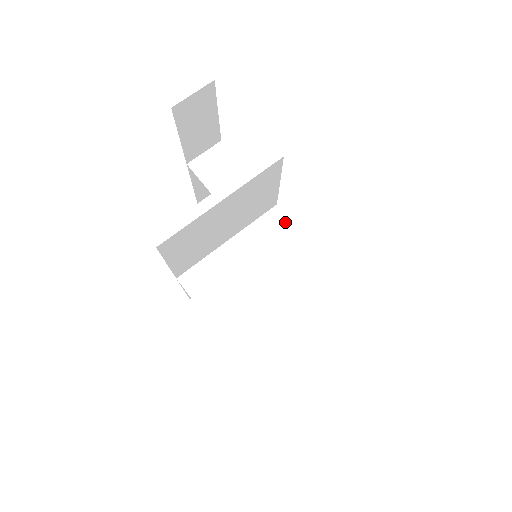
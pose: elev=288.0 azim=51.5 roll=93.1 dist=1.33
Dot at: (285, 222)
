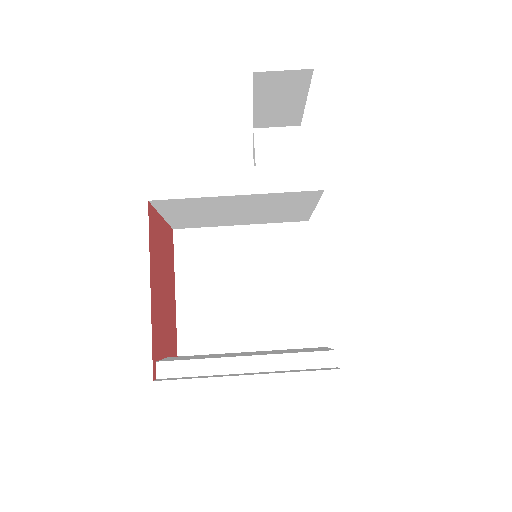
Dot at: (304, 243)
